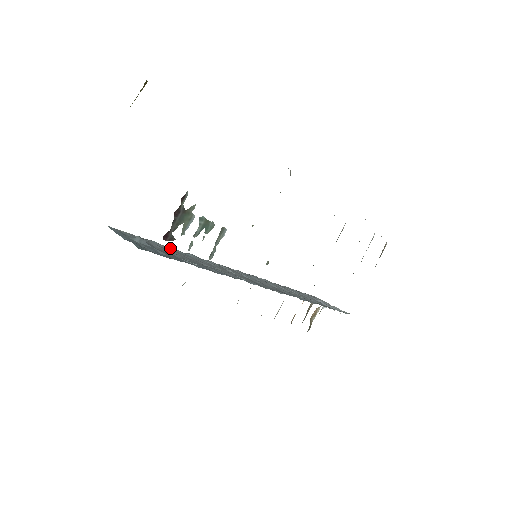
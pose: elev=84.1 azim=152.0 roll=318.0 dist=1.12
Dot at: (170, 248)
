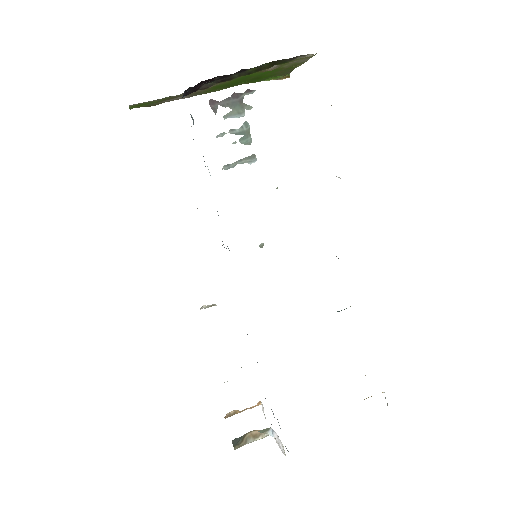
Dot at: occluded
